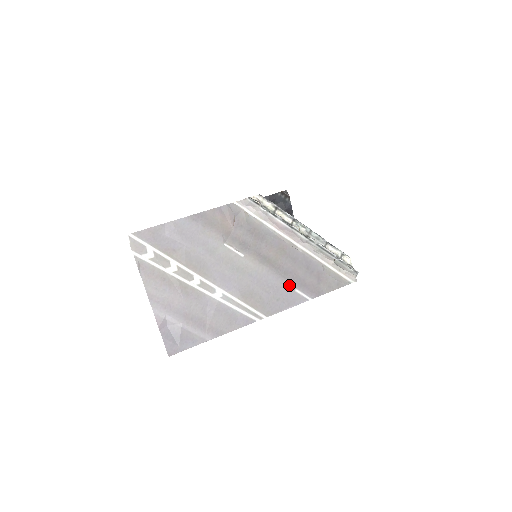
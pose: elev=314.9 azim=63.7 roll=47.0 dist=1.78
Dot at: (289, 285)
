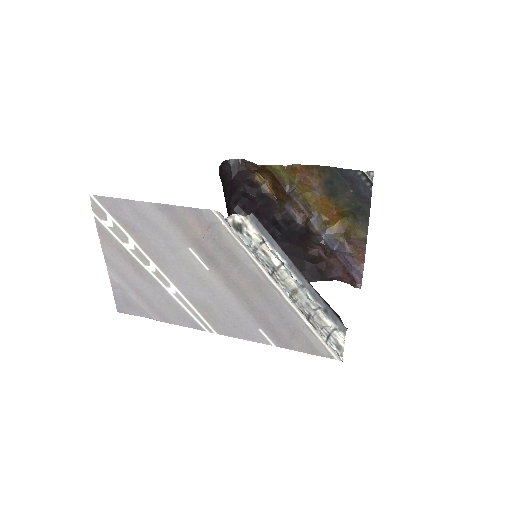
Dot at: (253, 321)
